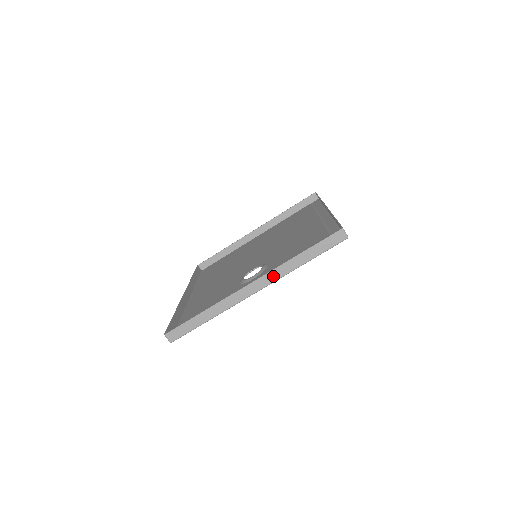
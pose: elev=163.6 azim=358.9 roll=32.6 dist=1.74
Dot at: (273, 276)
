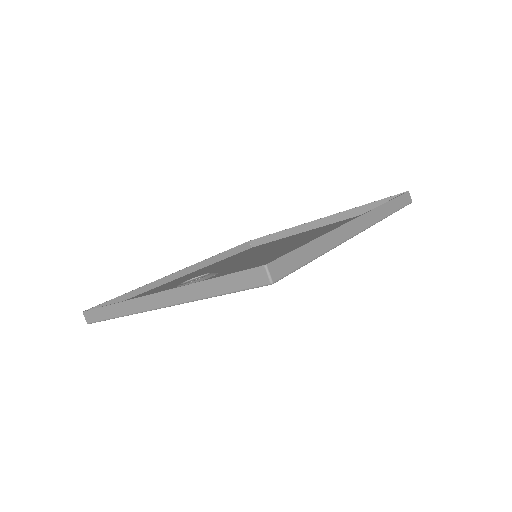
Dot at: (177, 296)
